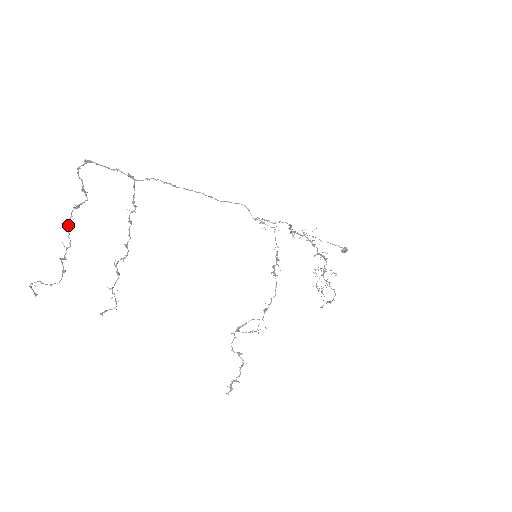
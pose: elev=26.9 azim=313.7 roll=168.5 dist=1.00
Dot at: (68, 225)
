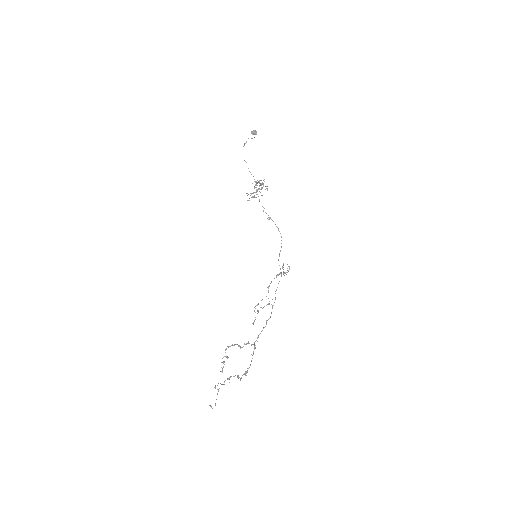
Dot at: occluded
